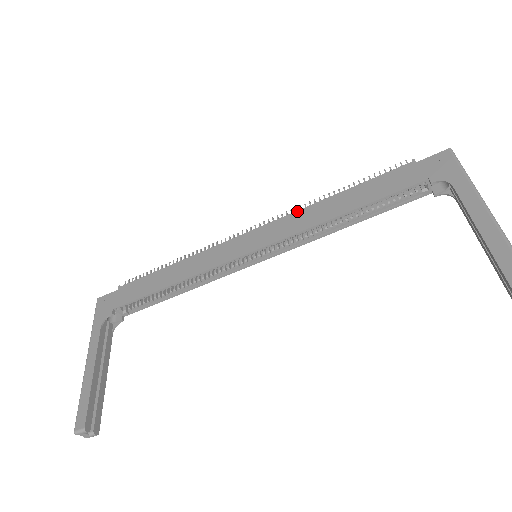
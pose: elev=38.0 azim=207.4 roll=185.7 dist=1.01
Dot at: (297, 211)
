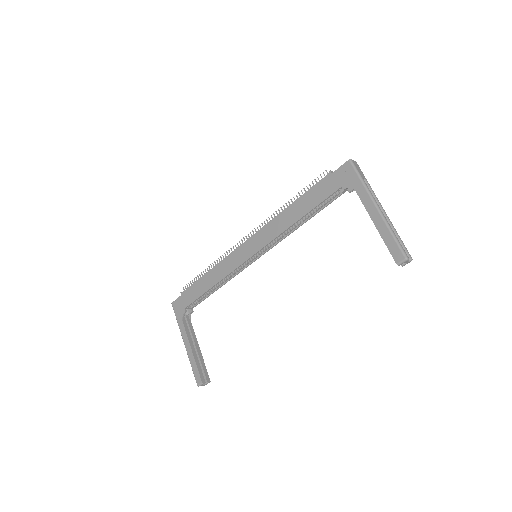
Dot at: (270, 221)
